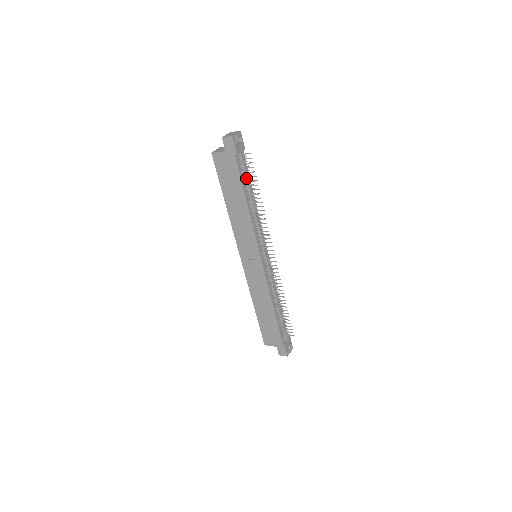
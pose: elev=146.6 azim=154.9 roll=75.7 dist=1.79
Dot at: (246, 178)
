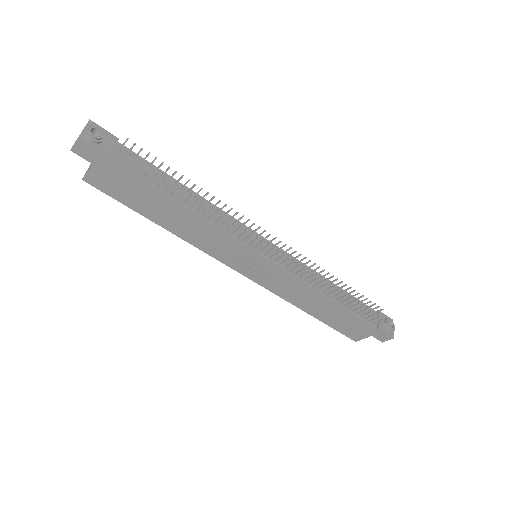
Dot at: (152, 176)
